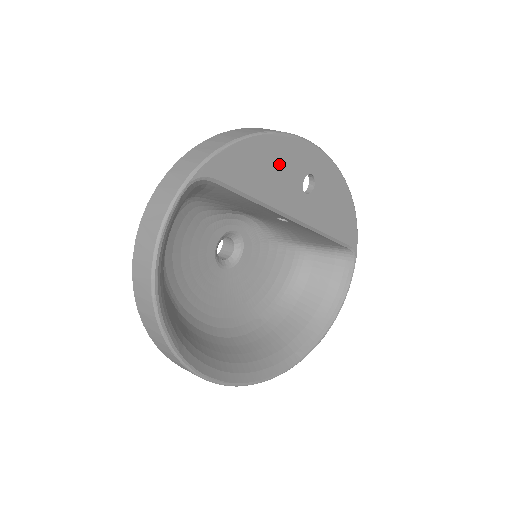
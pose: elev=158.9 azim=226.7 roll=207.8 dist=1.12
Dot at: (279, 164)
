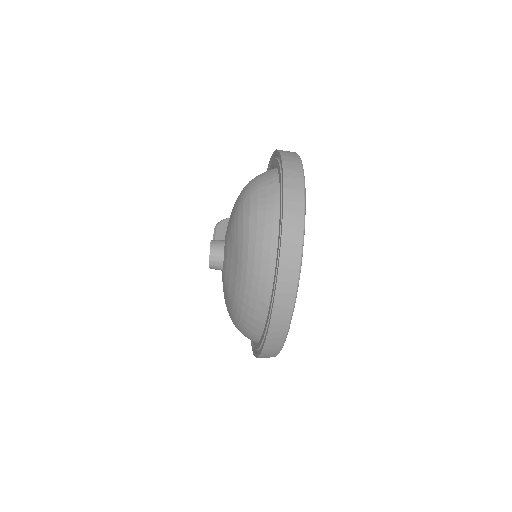
Dot at: occluded
